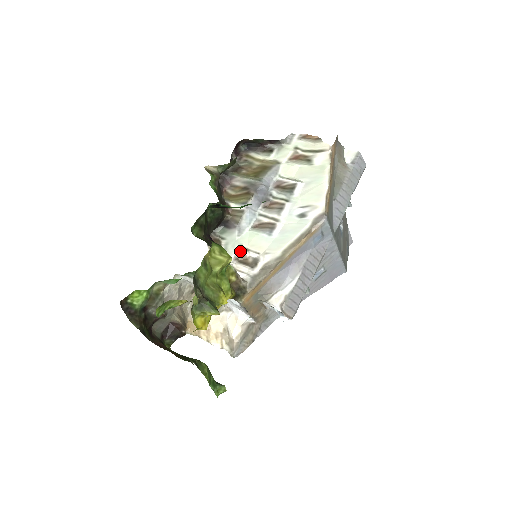
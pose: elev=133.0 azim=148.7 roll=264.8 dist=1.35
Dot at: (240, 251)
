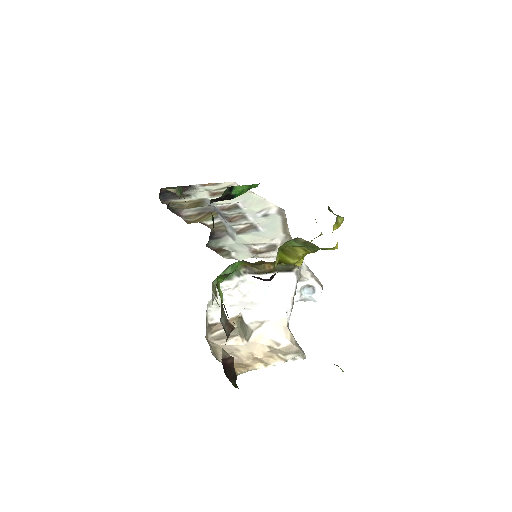
Dot at: (249, 247)
